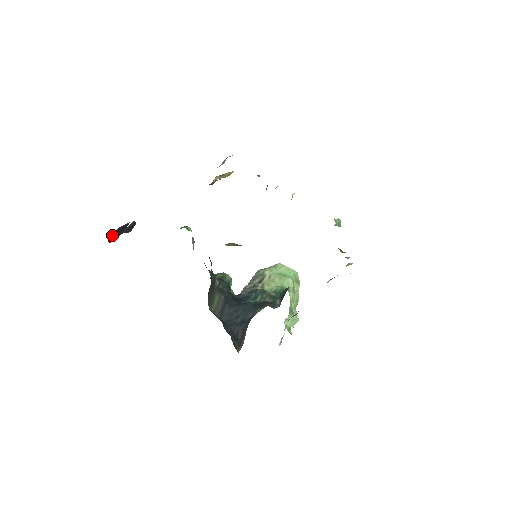
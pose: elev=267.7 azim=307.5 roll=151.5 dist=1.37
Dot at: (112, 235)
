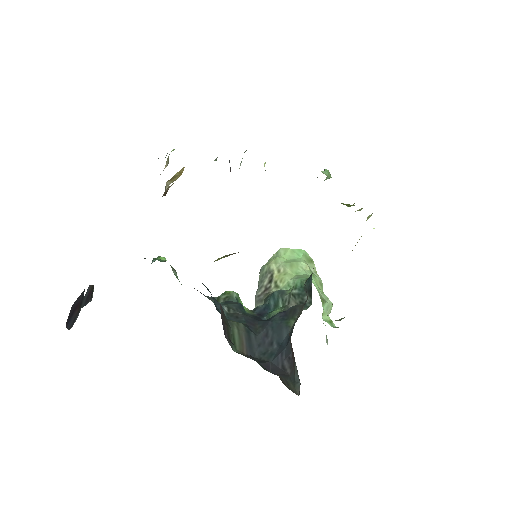
Dot at: (68, 319)
